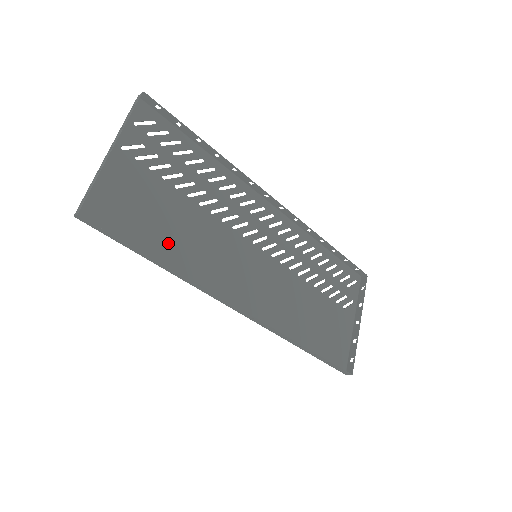
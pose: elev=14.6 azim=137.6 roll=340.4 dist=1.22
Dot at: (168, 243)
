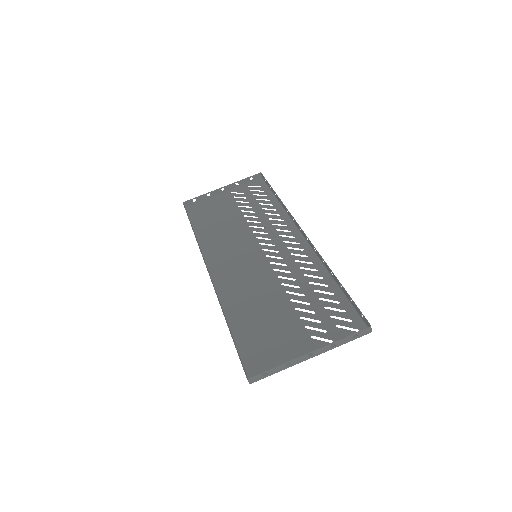
Dot at: (210, 229)
